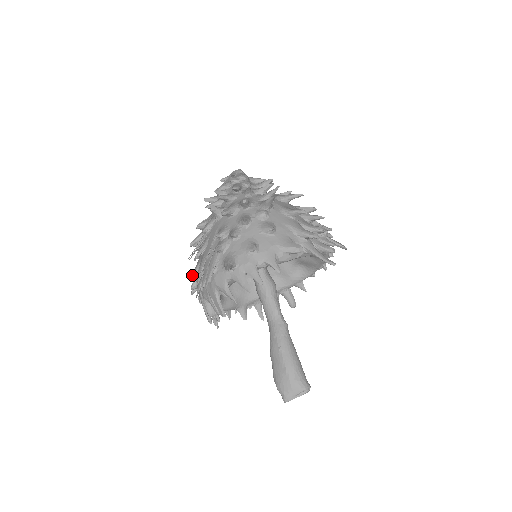
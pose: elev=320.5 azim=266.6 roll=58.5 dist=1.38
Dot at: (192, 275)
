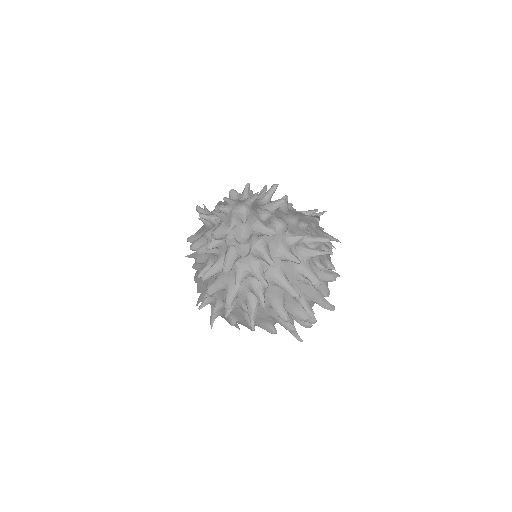
Dot at: occluded
